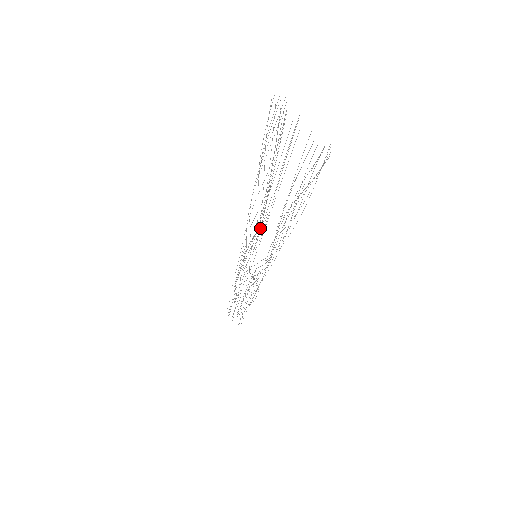
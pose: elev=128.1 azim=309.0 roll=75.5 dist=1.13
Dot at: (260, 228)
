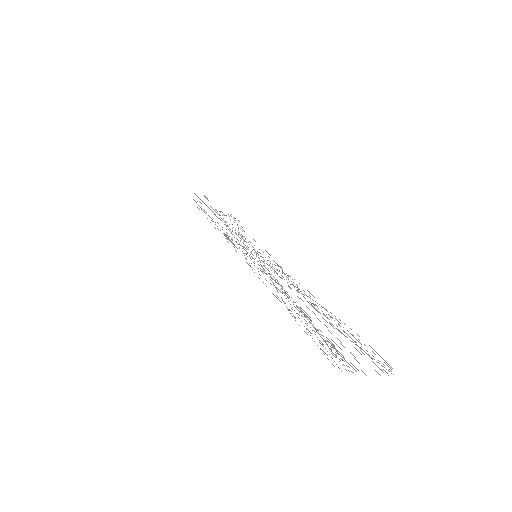
Dot at: occluded
